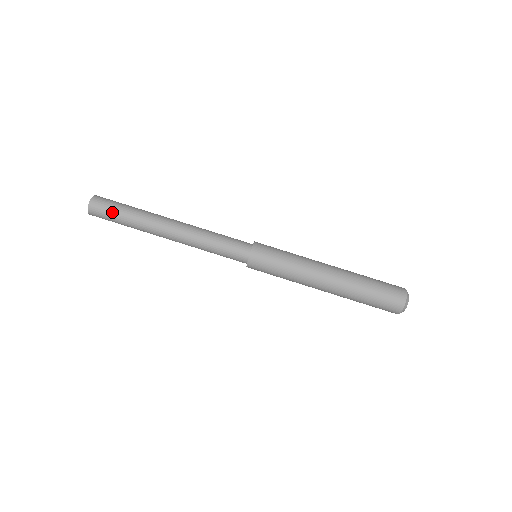
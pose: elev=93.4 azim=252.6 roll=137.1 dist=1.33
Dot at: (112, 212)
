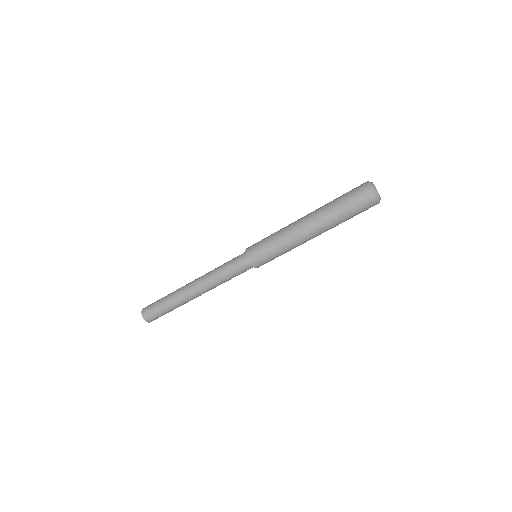
Dot at: occluded
